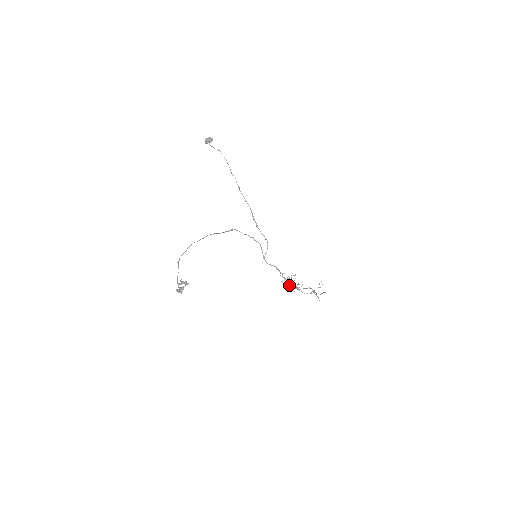
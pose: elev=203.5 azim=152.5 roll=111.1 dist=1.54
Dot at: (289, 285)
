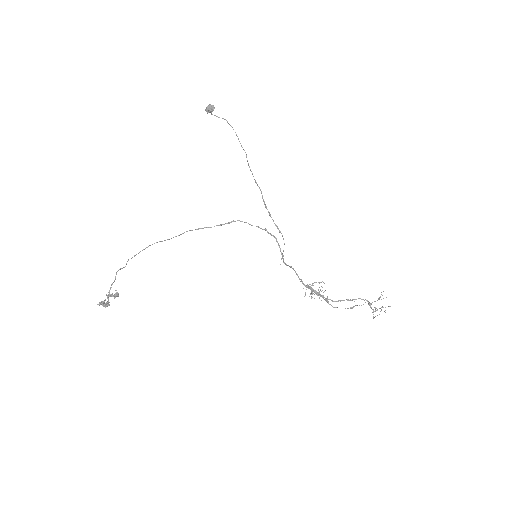
Dot at: (309, 296)
